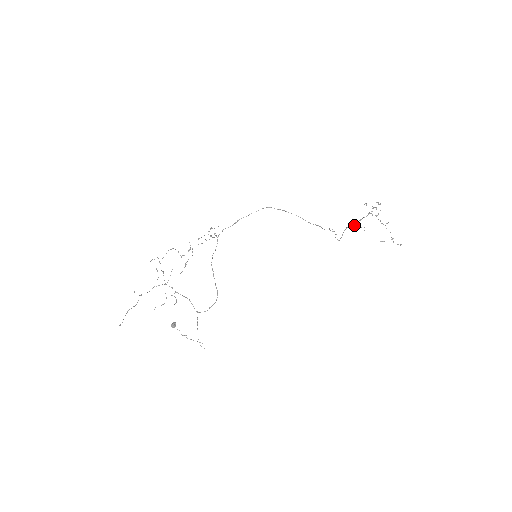
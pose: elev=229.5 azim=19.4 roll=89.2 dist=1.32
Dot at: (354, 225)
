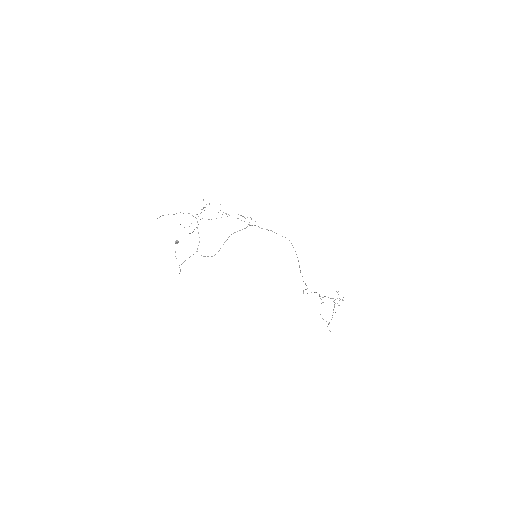
Dot at: occluded
